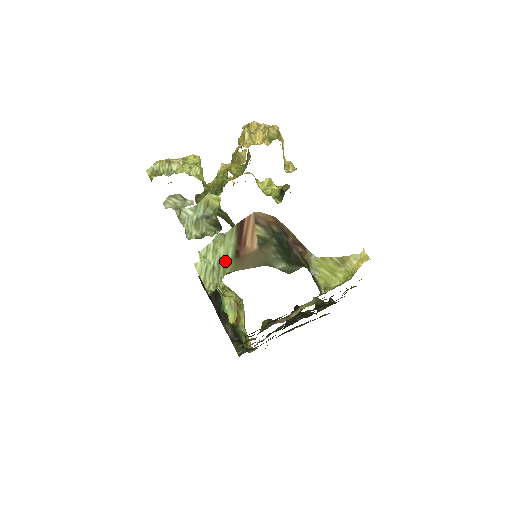
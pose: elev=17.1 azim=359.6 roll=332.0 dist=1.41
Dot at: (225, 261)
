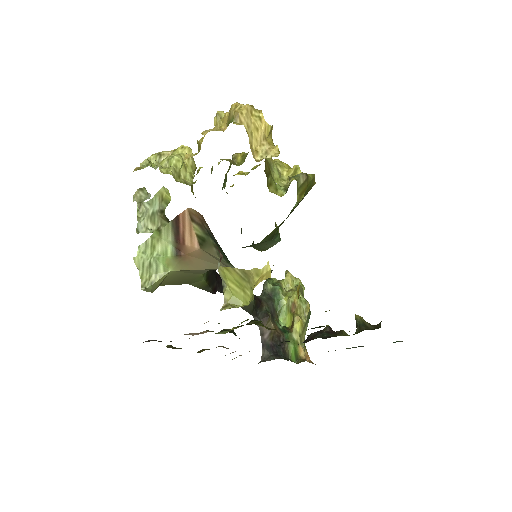
Dot at: (165, 258)
